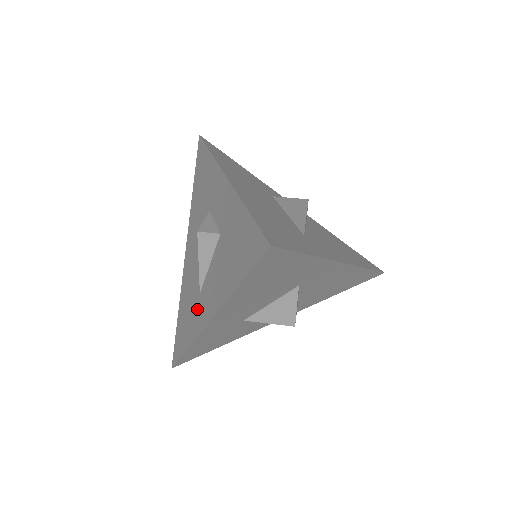
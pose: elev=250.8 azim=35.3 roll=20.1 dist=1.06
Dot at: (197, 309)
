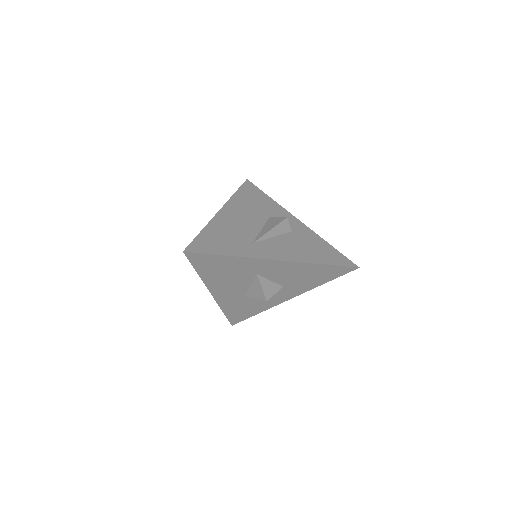
Dot at: occluded
